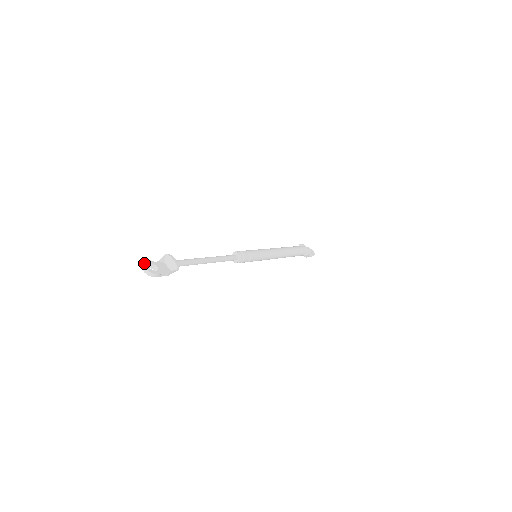
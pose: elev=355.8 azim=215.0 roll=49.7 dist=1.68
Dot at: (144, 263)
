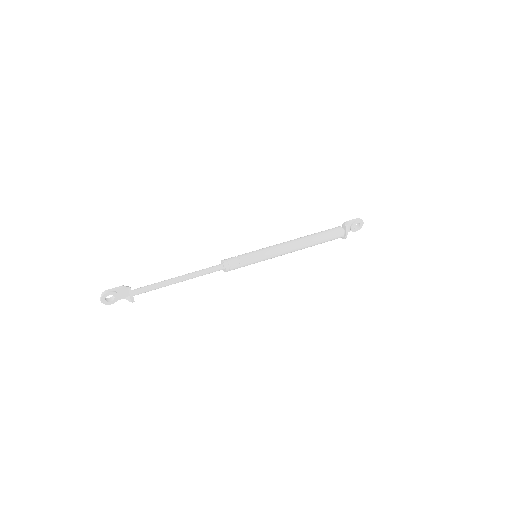
Dot at: (102, 297)
